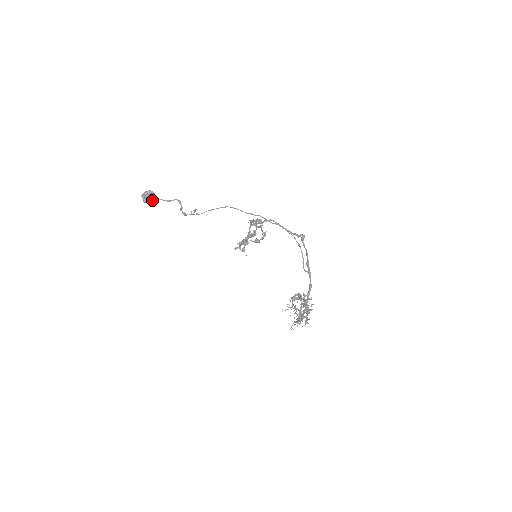
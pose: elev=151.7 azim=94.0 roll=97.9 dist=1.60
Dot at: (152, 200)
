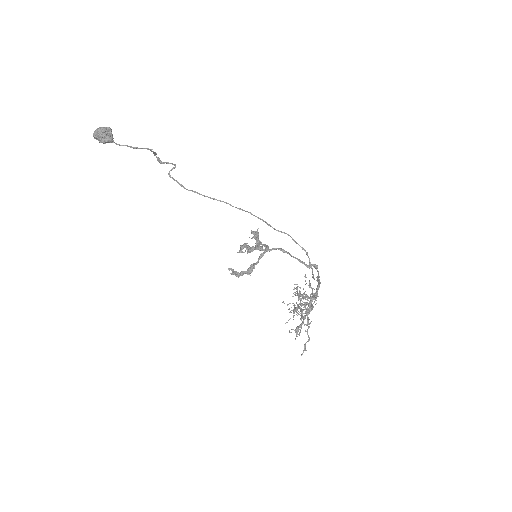
Dot at: occluded
